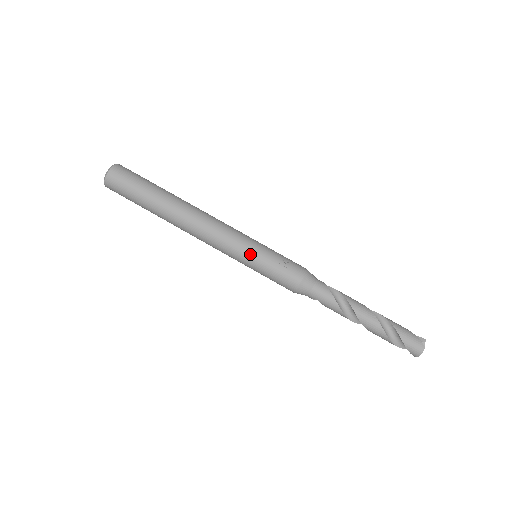
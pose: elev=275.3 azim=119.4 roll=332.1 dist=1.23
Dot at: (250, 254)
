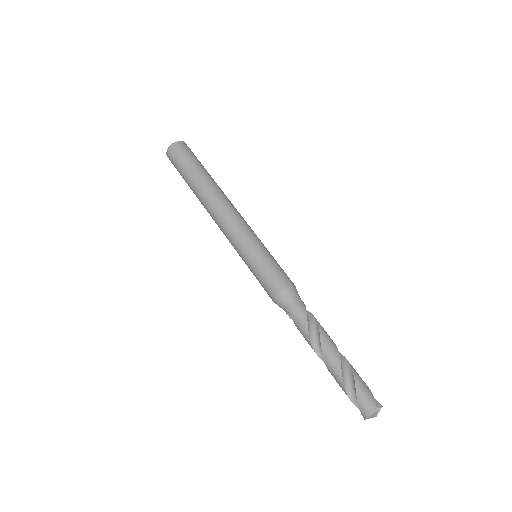
Dot at: (250, 248)
